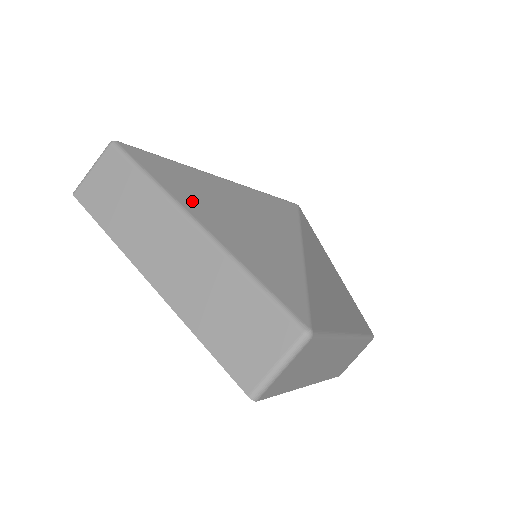
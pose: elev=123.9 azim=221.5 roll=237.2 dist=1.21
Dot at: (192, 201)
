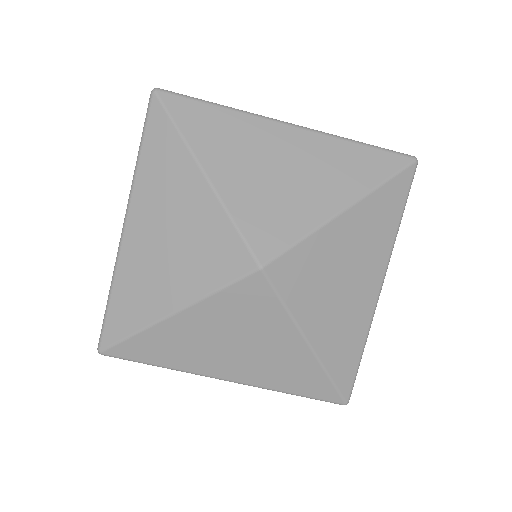
Dot at: (203, 365)
